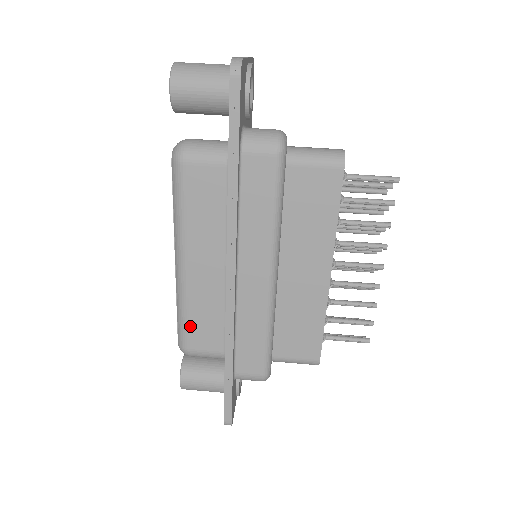
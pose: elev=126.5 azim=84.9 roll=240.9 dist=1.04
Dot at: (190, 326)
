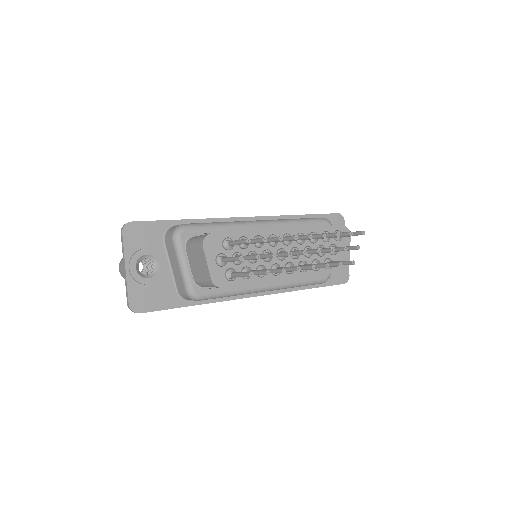
Dot at: occluded
